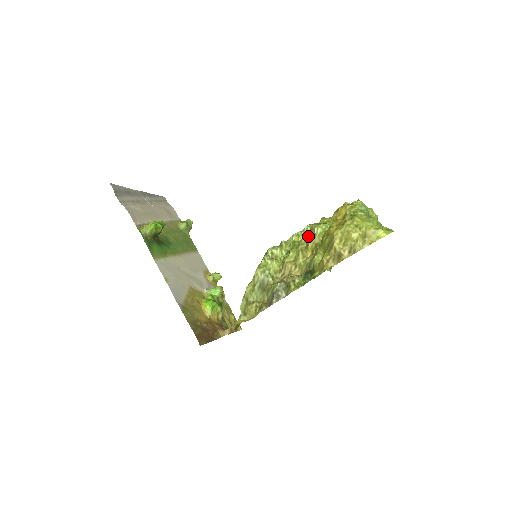
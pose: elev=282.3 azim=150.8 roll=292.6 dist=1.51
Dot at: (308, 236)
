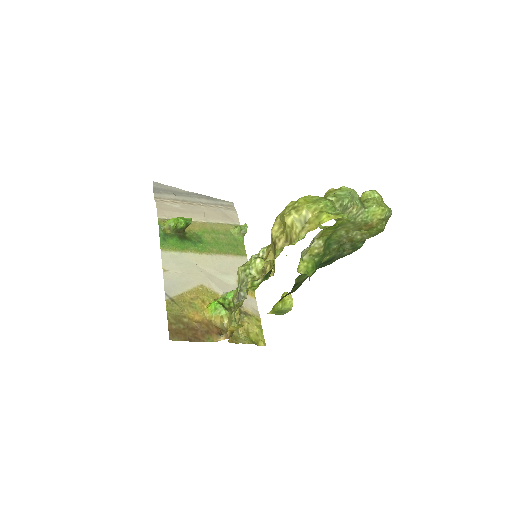
Dot at: occluded
